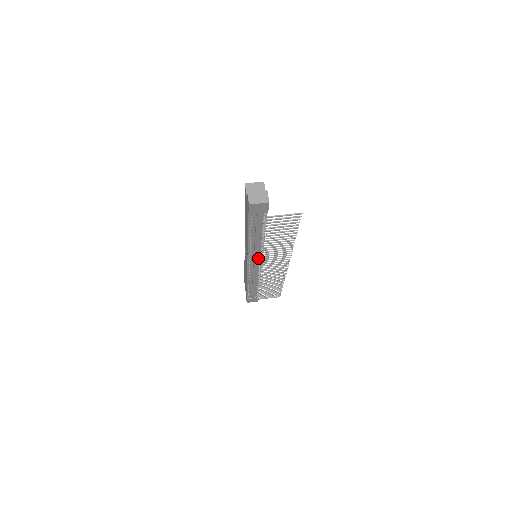
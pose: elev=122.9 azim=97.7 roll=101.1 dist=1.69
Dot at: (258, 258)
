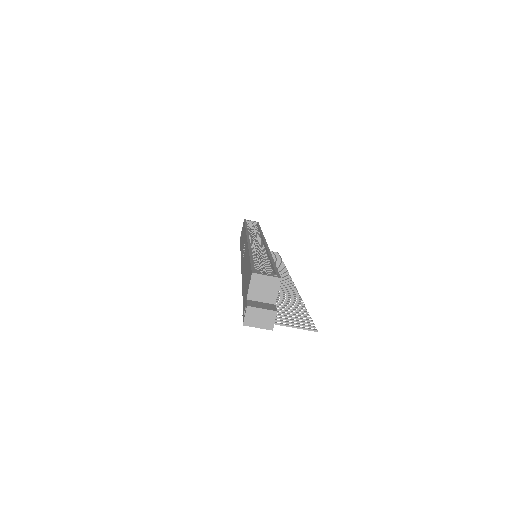
Dot at: occluded
